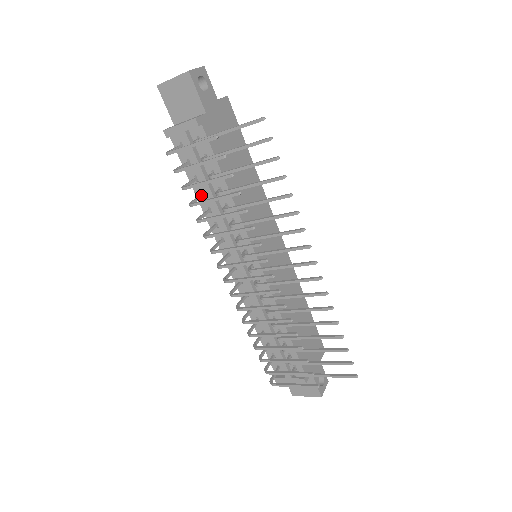
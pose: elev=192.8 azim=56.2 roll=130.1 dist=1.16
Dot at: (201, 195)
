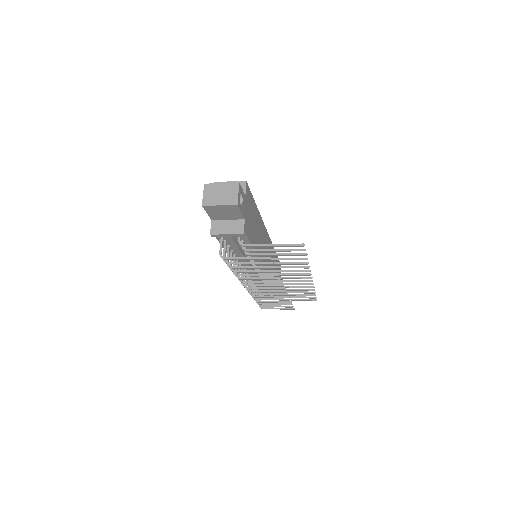
Dot at: (232, 254)
